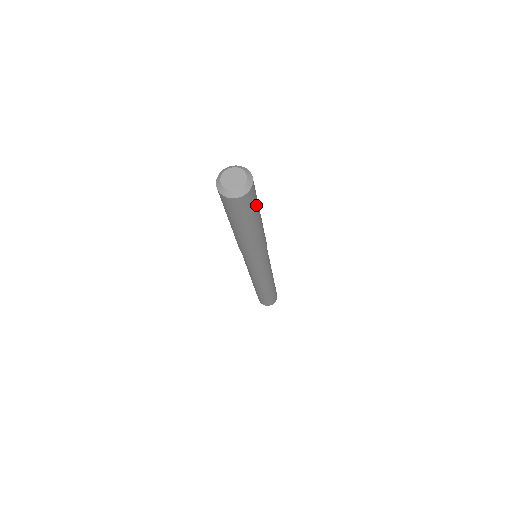
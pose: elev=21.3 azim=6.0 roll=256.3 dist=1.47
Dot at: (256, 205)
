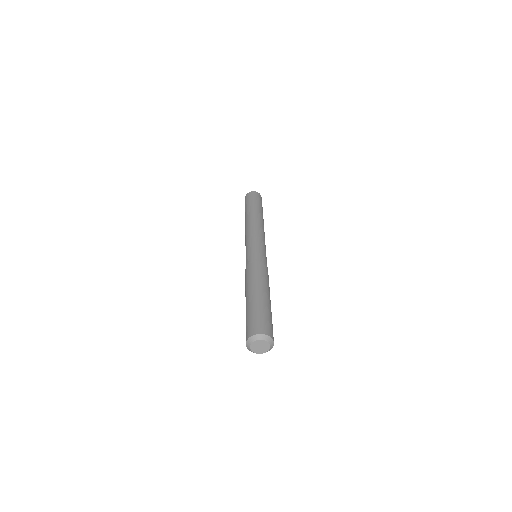
Dot at: occluded
